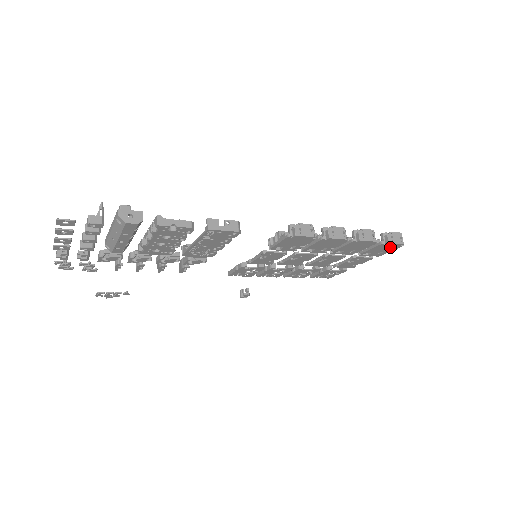
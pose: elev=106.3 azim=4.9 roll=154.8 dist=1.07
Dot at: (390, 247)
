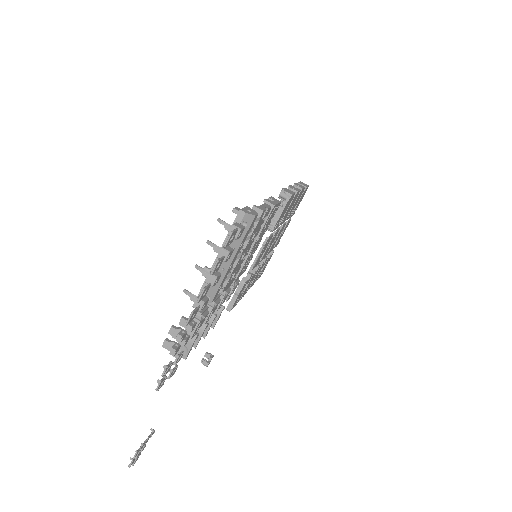
Dot at: (303, 195)
